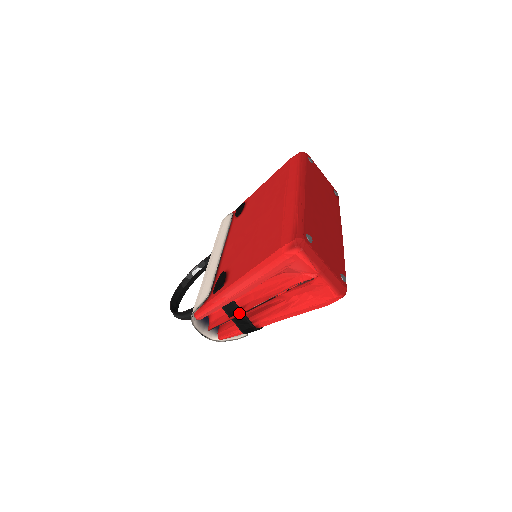
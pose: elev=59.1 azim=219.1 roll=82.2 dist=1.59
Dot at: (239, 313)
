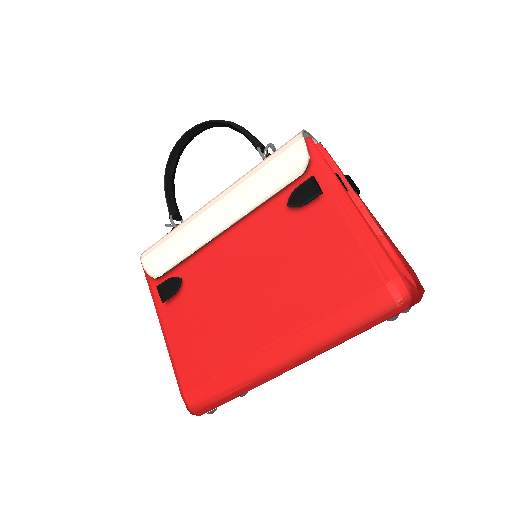
Dot at: occluded
